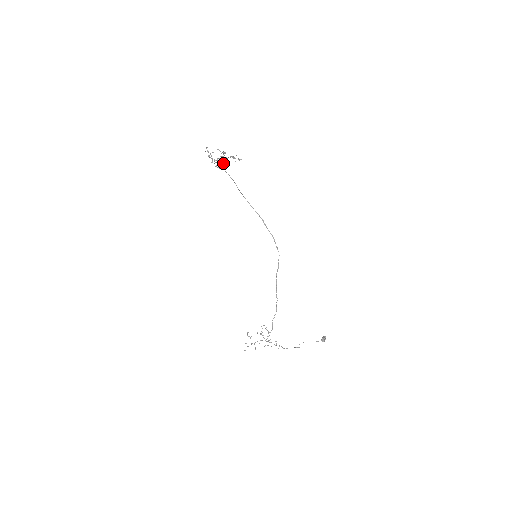
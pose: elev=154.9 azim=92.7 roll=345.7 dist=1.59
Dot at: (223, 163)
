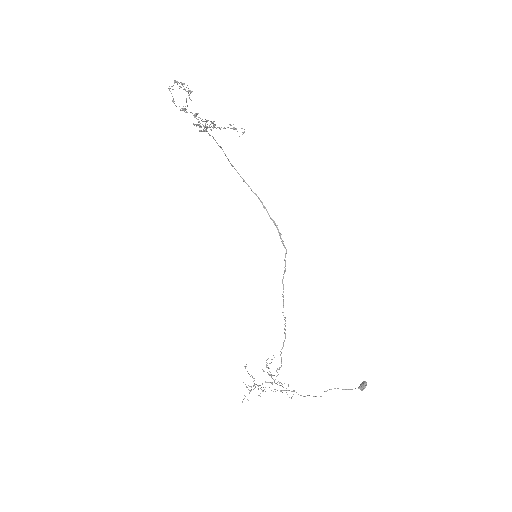
Dot at: (209, 126)
